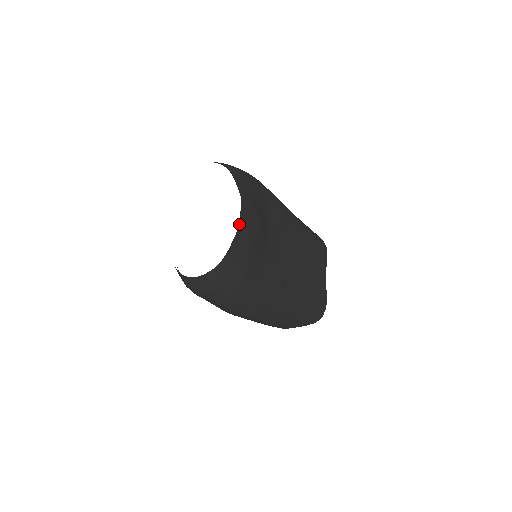
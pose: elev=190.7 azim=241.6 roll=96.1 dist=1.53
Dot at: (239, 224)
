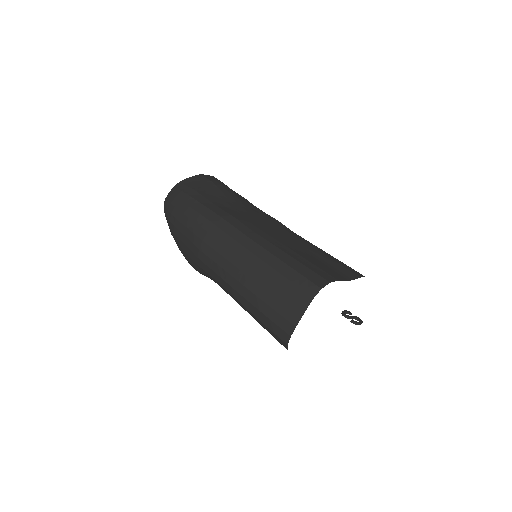
Dot at: (201, 174)
